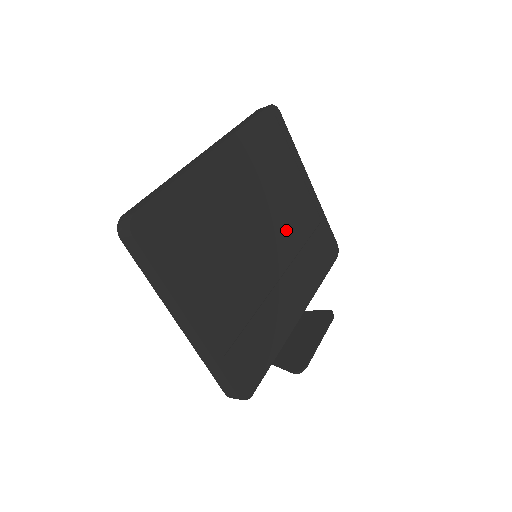
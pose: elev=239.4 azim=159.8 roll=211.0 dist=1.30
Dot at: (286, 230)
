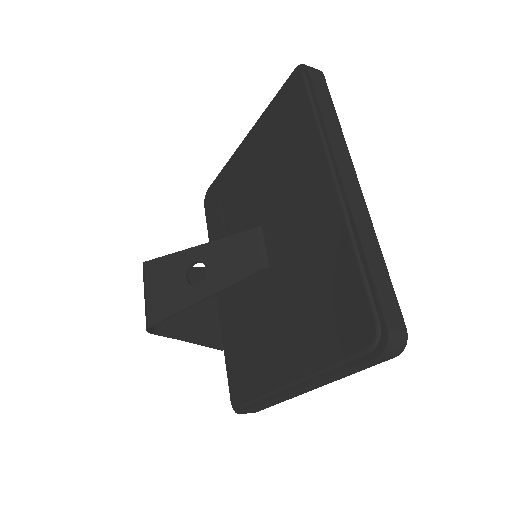
Dot at: occluded
